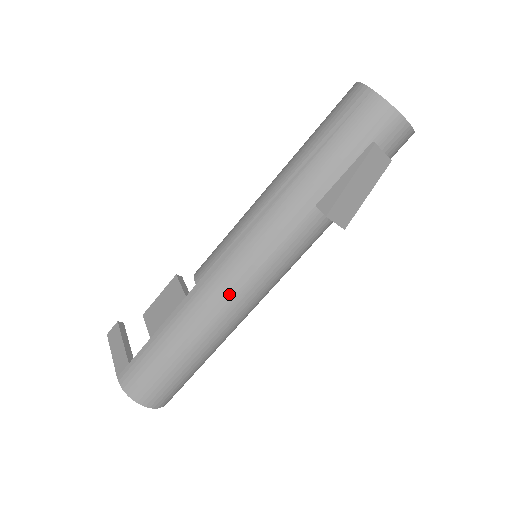
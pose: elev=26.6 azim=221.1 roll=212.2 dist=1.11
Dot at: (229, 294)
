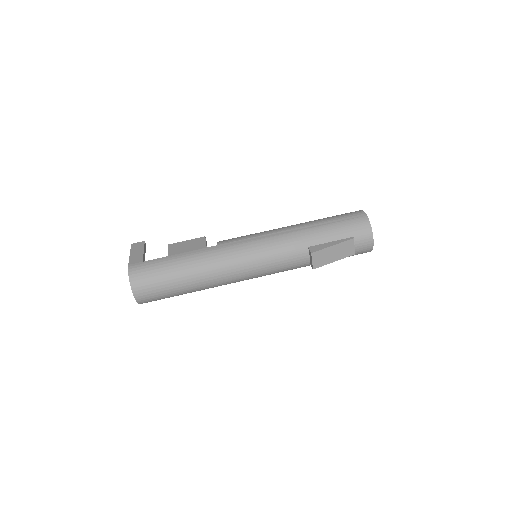
Dot at: (233, 260)
